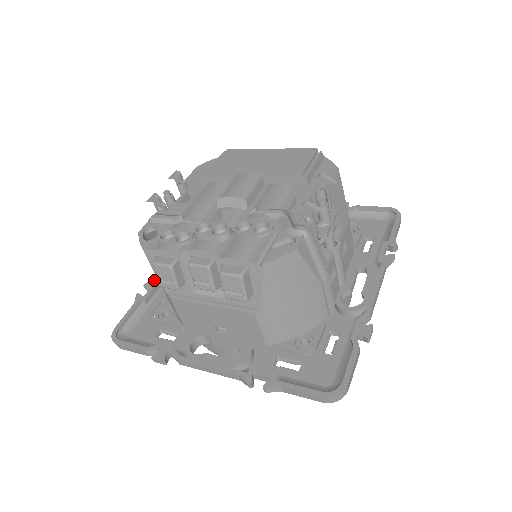
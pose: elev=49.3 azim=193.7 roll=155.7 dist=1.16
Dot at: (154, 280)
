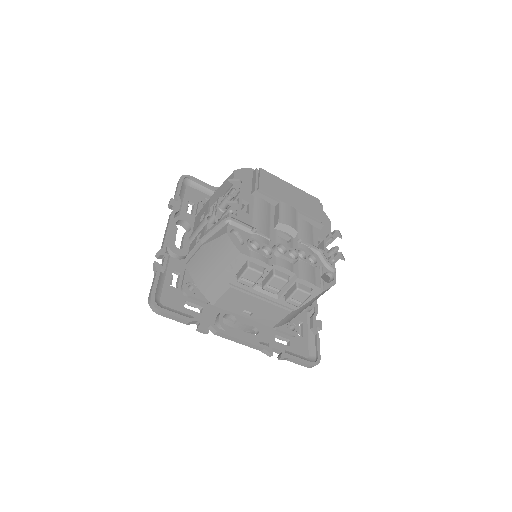
Dot at: (165, 250)
